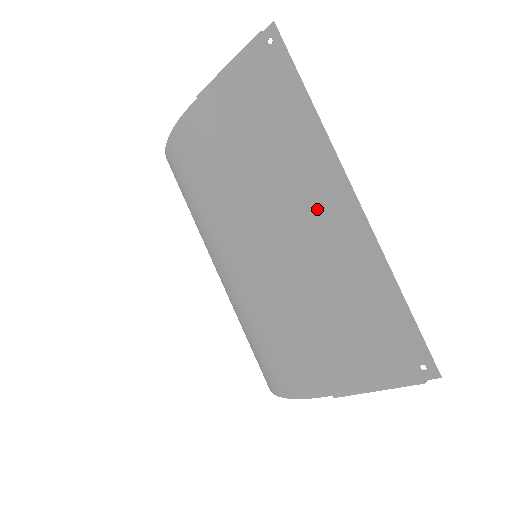
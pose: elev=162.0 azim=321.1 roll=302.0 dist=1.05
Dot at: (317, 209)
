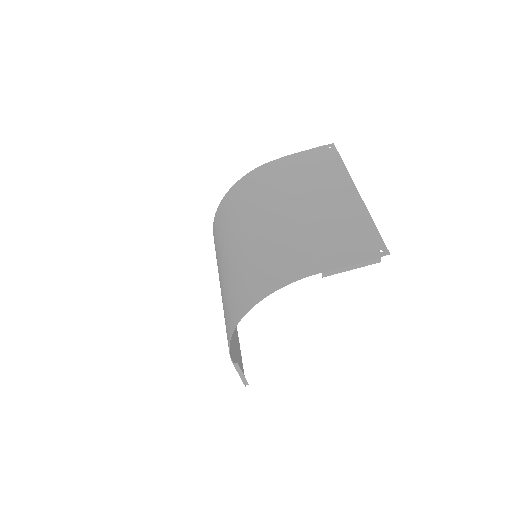
Dot at: (337, 195)
